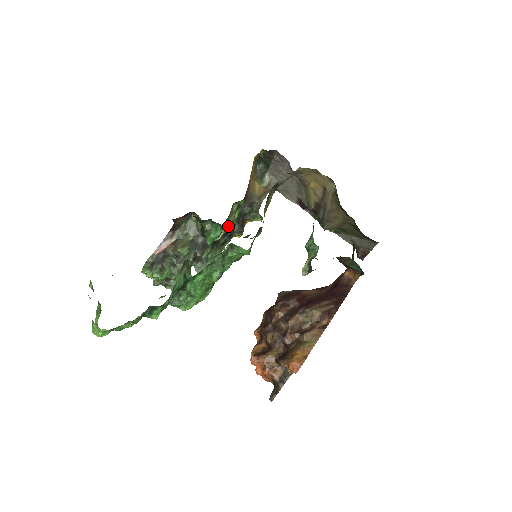
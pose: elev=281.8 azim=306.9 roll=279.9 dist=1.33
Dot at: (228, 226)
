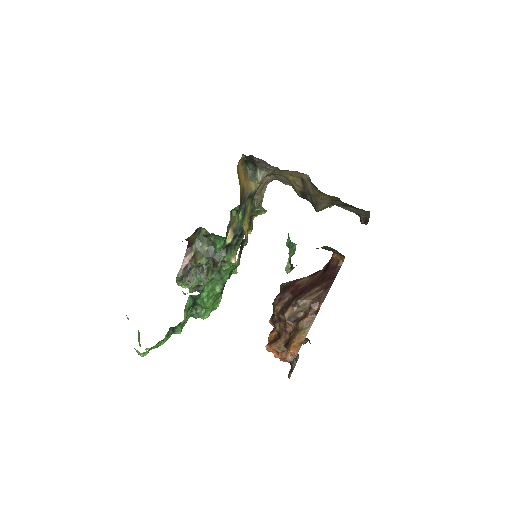
Dot at: (236, 228)
